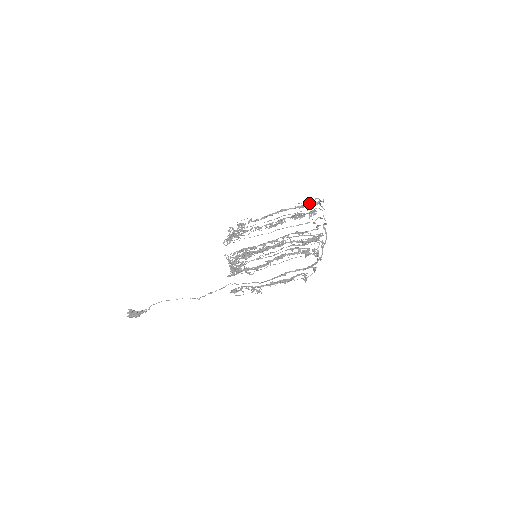
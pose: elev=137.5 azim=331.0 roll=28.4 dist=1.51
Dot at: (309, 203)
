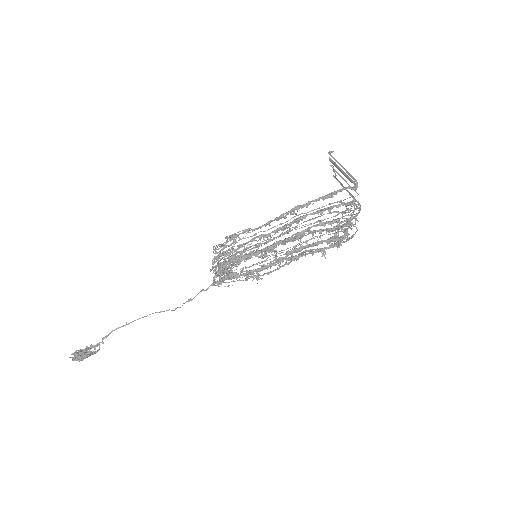
Dot at: (342, 190)
